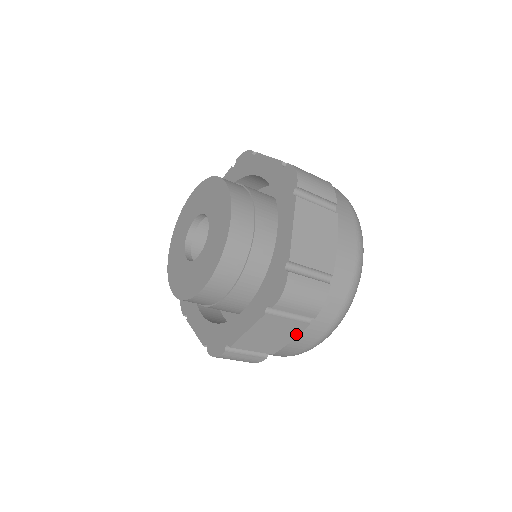
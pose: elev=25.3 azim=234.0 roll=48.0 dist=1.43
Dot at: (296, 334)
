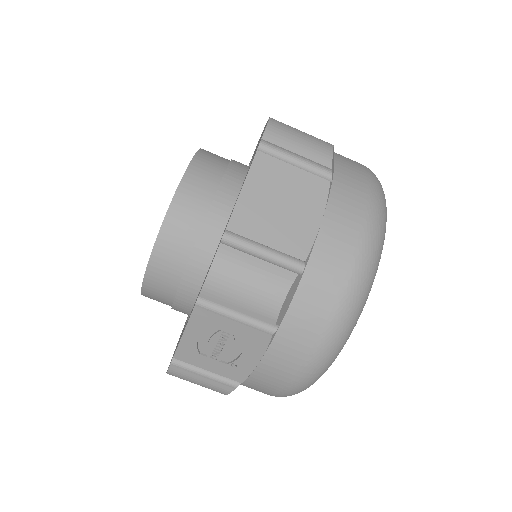
Dot at: (320, 206)
